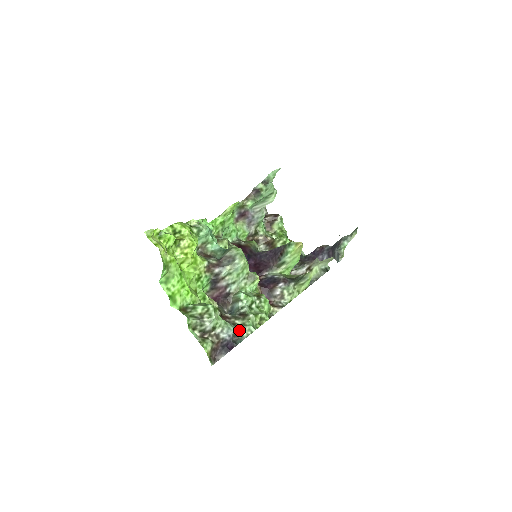
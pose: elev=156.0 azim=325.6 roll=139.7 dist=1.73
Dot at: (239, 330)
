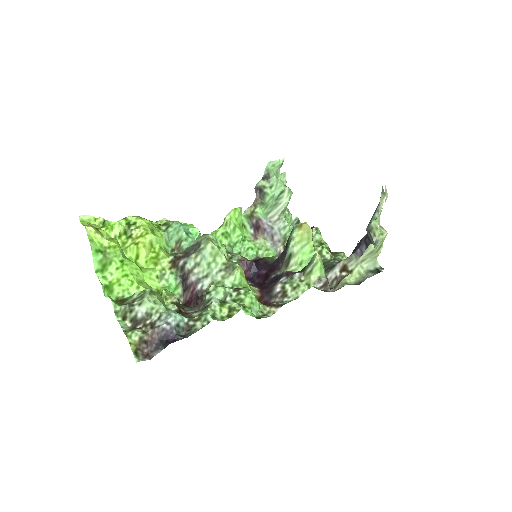
Dot at: (193, 322)
